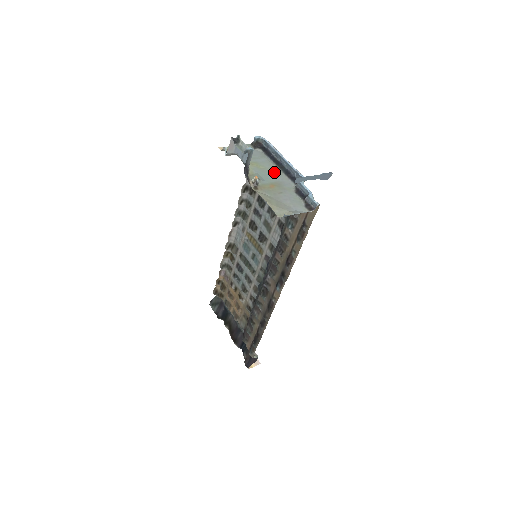
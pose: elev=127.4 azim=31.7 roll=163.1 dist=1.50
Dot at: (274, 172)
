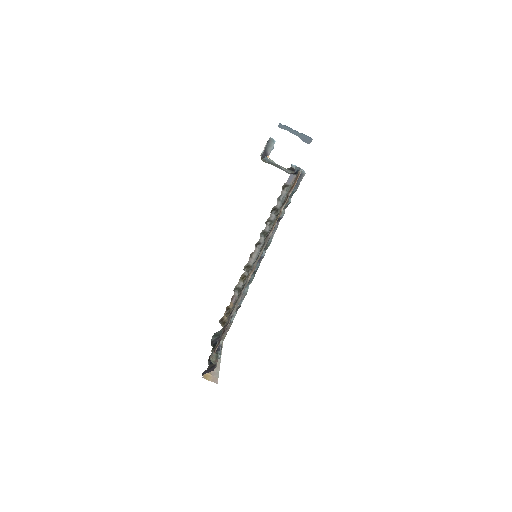
Dot at: occluded
